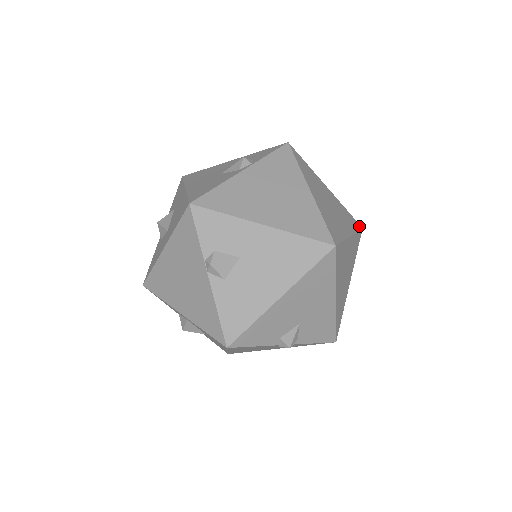
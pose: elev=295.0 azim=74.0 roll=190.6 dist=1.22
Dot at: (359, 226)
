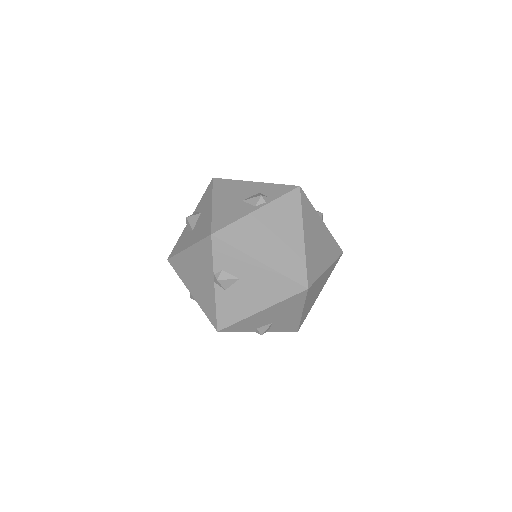
Dot at: (340, 252)
